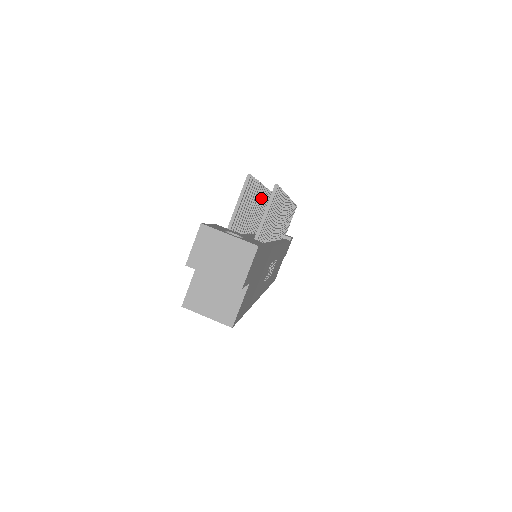
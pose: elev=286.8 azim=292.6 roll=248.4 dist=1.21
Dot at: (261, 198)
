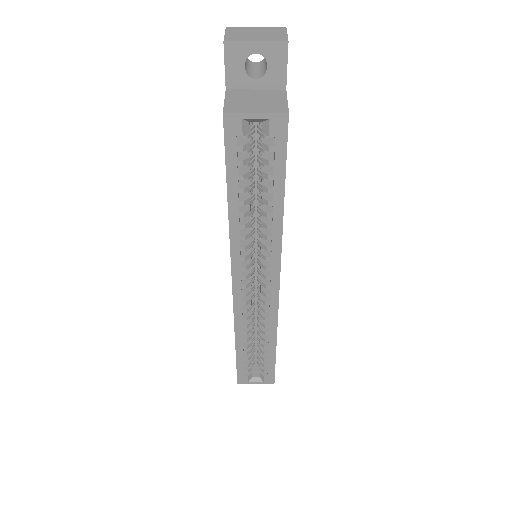
Dot at: occluded
